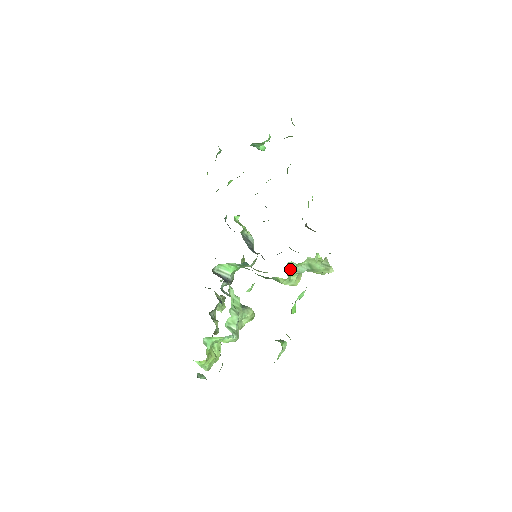
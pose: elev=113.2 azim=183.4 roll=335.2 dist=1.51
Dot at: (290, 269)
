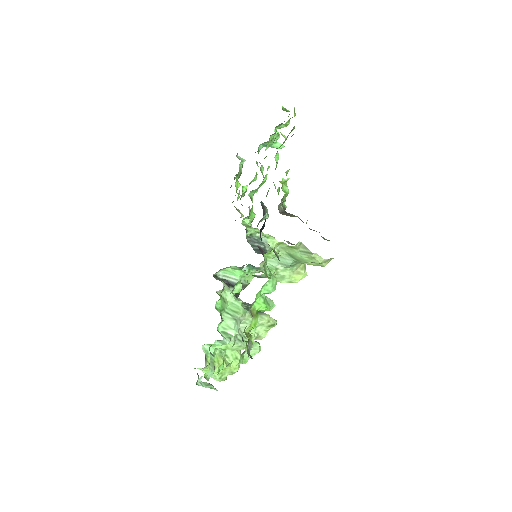
Dot at: (274, 263)
